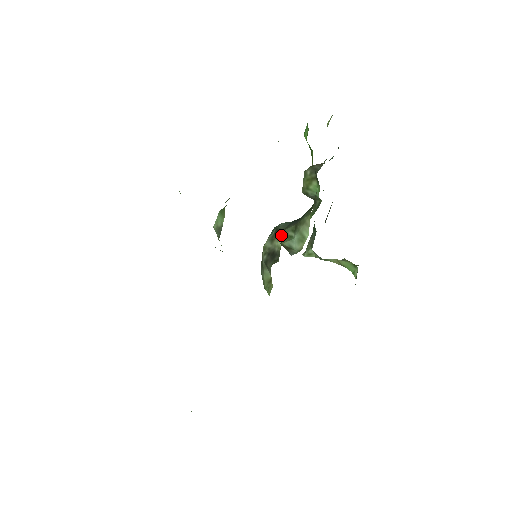
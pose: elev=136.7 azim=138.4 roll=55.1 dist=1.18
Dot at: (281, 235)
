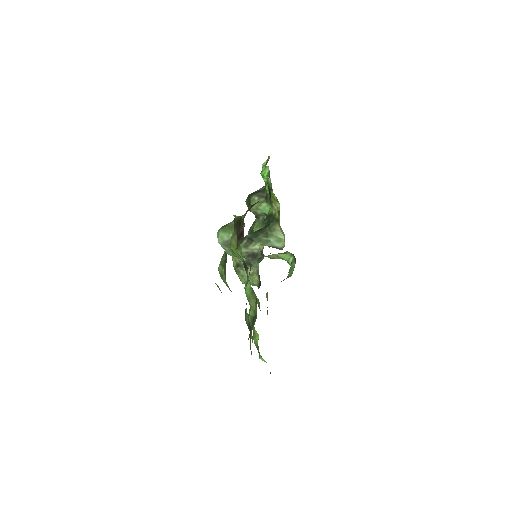
Dot at: (256, 241)
